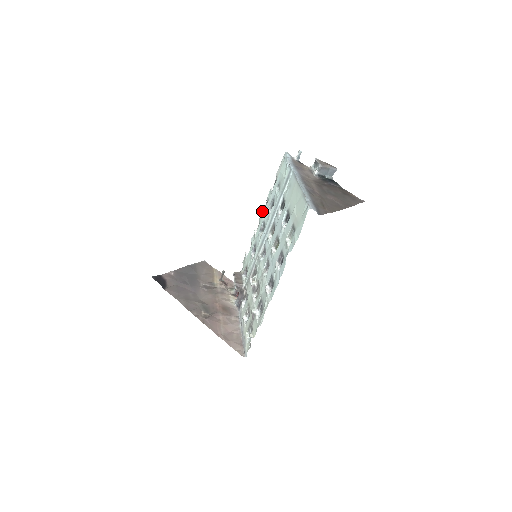
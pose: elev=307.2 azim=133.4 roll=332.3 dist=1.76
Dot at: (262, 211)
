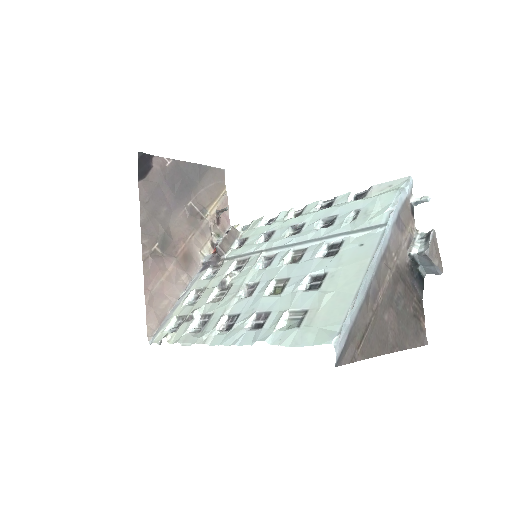
Dot at: (319, 202)
